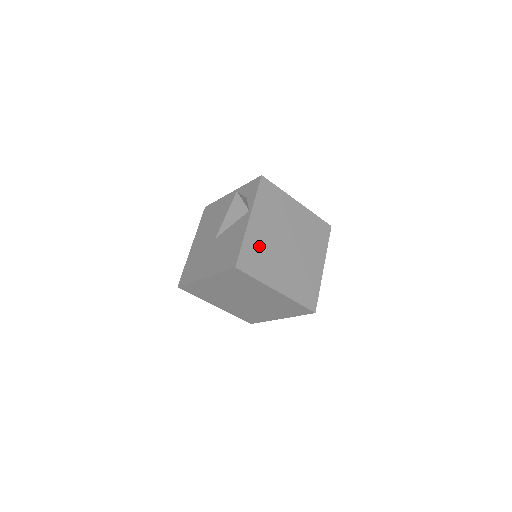
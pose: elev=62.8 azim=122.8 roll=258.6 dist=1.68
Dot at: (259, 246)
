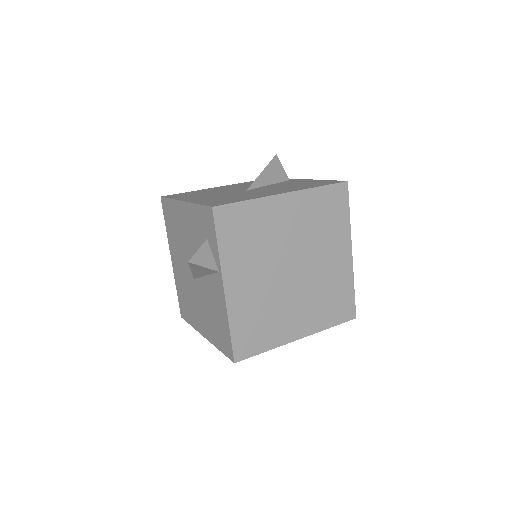
Dot at: (253, 310)
